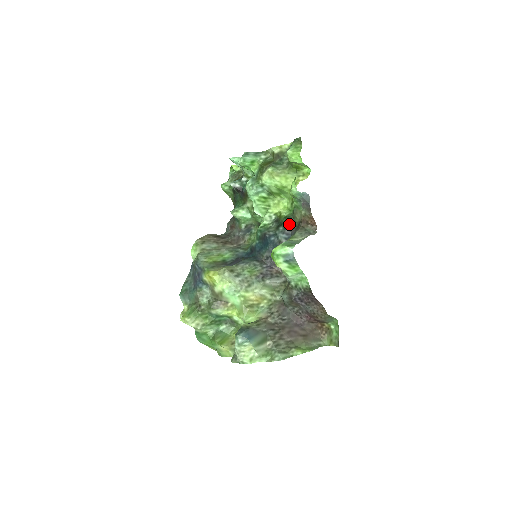
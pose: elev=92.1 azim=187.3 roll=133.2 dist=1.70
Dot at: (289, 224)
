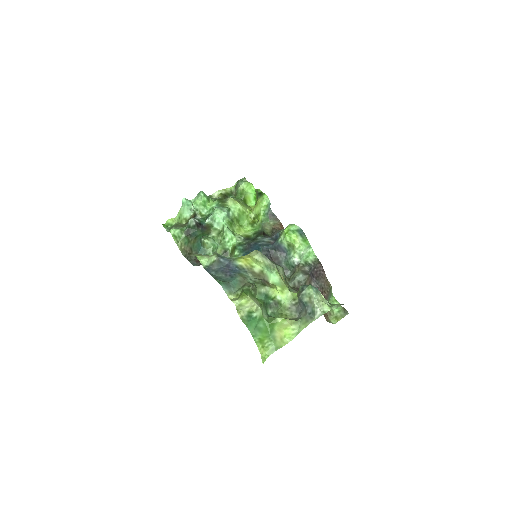
Dot at: (264, 234)
